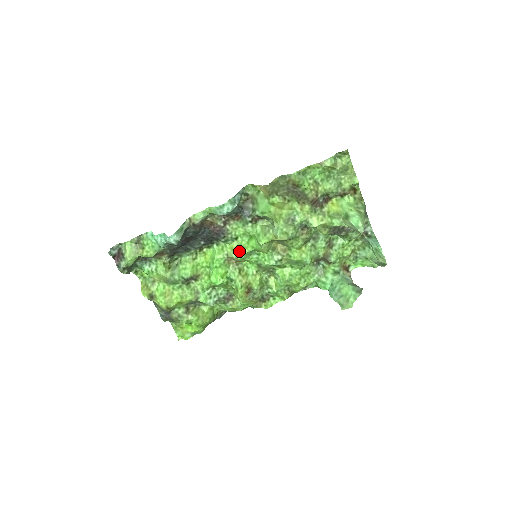
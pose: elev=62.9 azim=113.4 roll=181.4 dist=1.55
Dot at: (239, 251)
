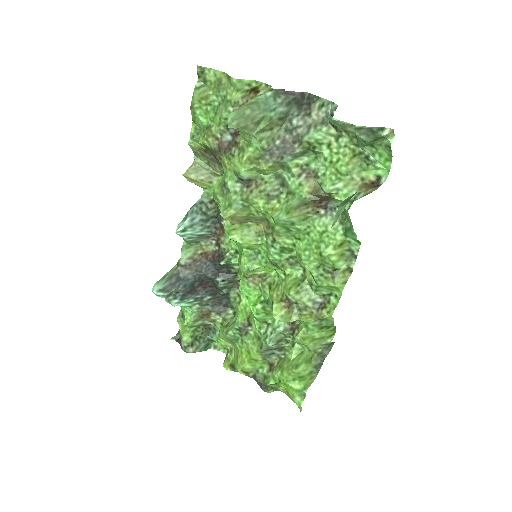
Dot at: (241, 263)
